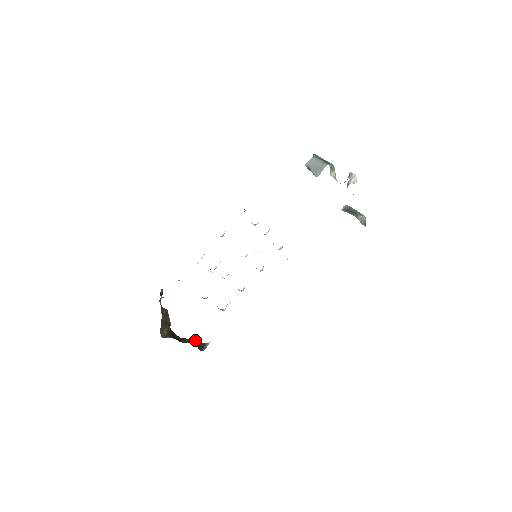
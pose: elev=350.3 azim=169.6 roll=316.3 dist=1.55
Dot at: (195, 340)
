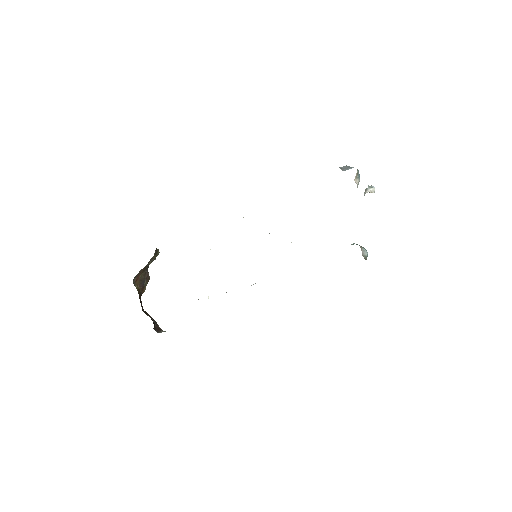
Dot at: (155, 321)
